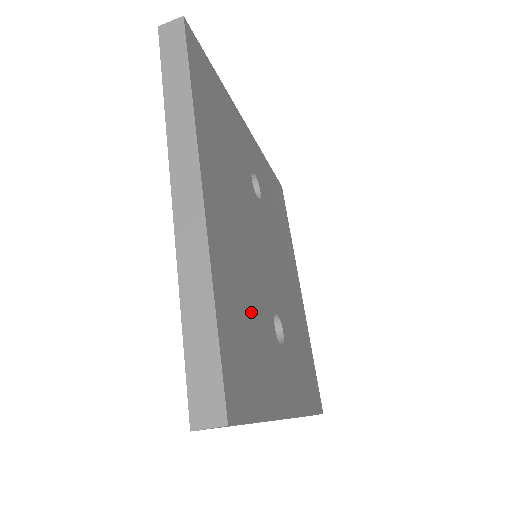
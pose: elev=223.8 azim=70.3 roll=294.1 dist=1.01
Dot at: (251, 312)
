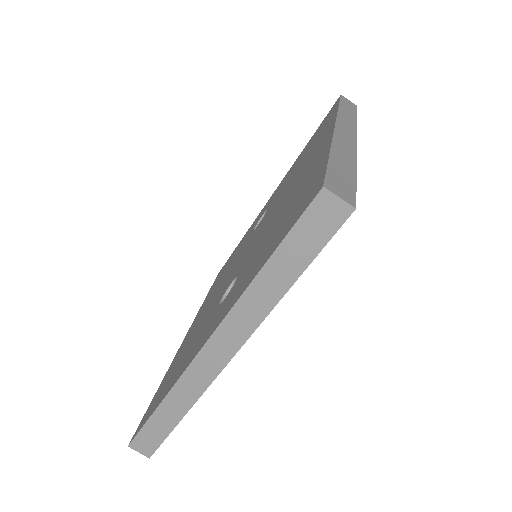
Dot at: occluded
